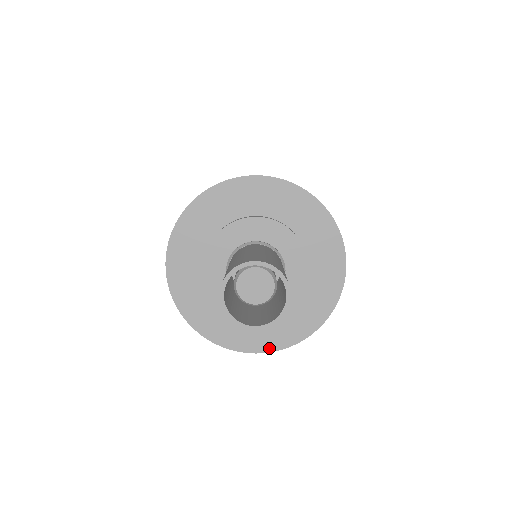
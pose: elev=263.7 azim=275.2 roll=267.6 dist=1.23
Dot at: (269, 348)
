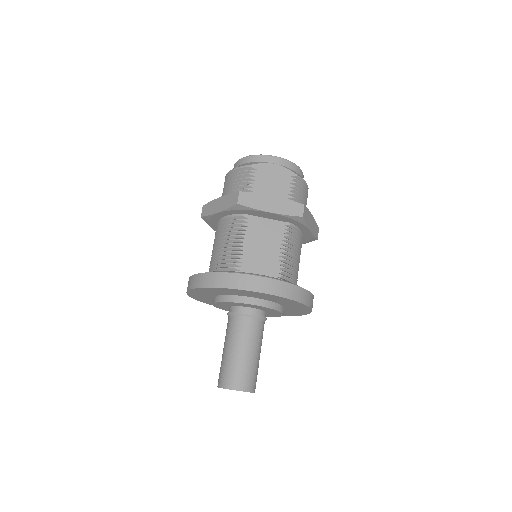
Dot at: occluded
